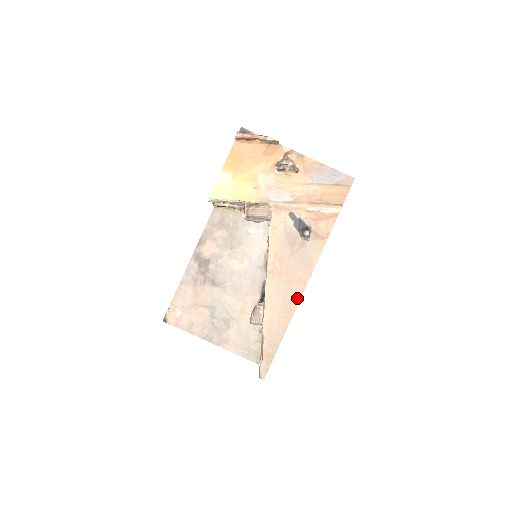
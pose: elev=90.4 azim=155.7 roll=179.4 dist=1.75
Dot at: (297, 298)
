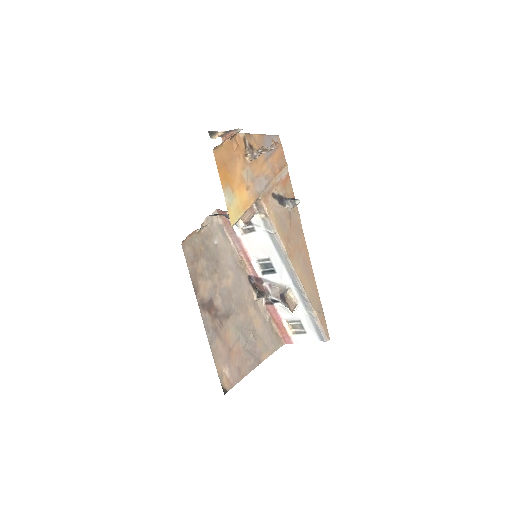
Dot at: (309, 261)
